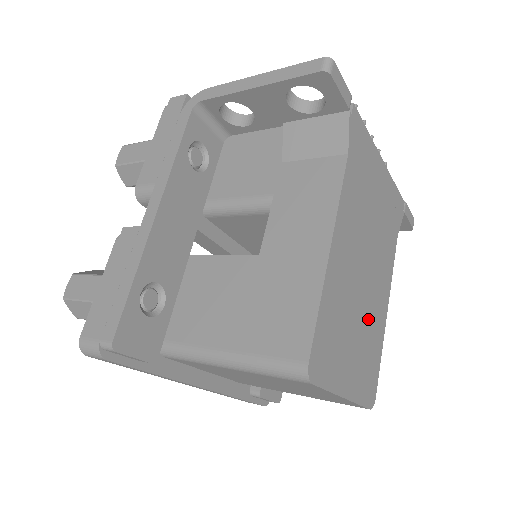
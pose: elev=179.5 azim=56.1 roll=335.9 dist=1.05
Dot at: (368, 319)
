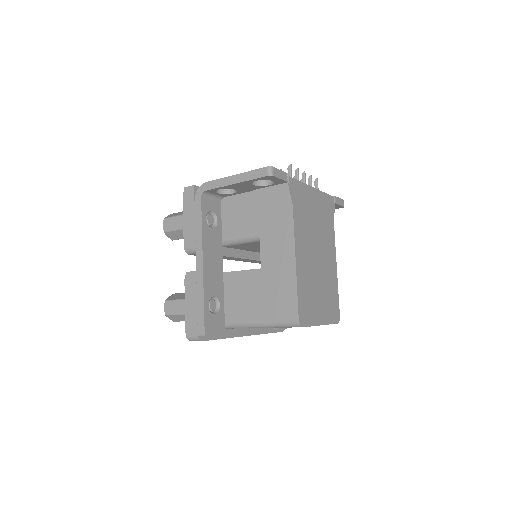
Dot at: (325, 280)
